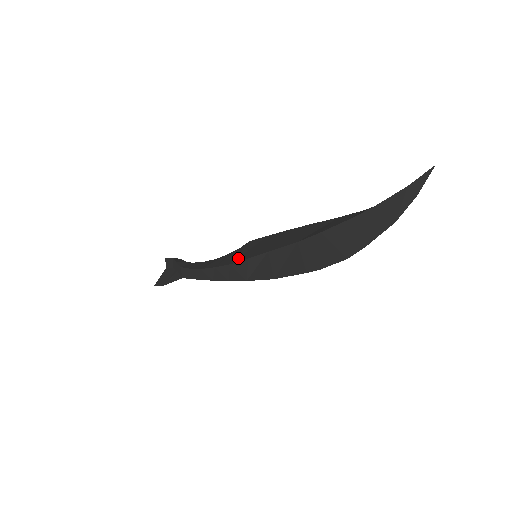
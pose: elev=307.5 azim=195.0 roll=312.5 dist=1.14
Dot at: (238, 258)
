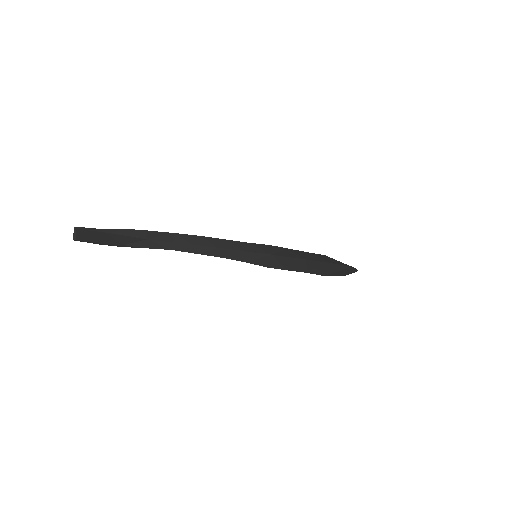
Dot at: occluded
